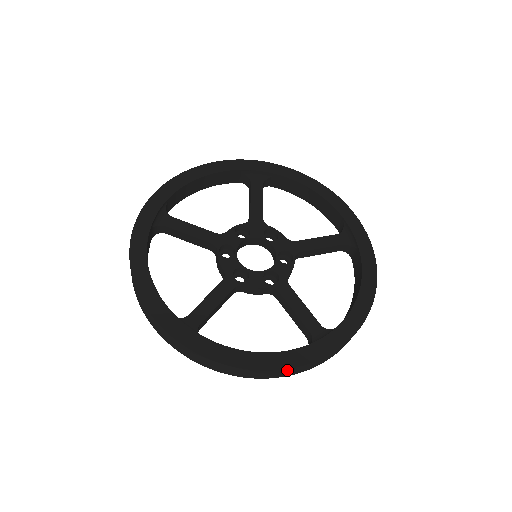
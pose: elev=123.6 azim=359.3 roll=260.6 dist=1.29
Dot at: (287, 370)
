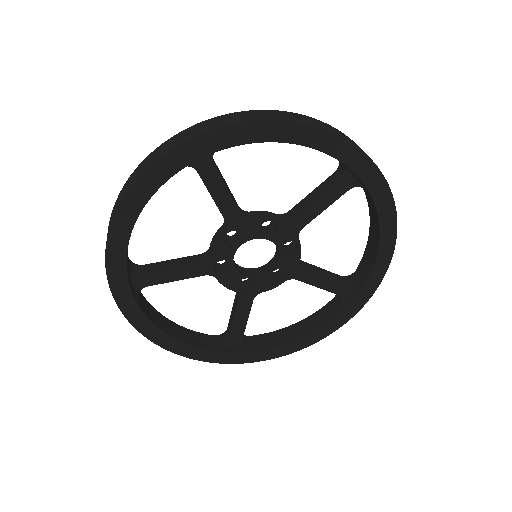
Dot at: (184, 353)
